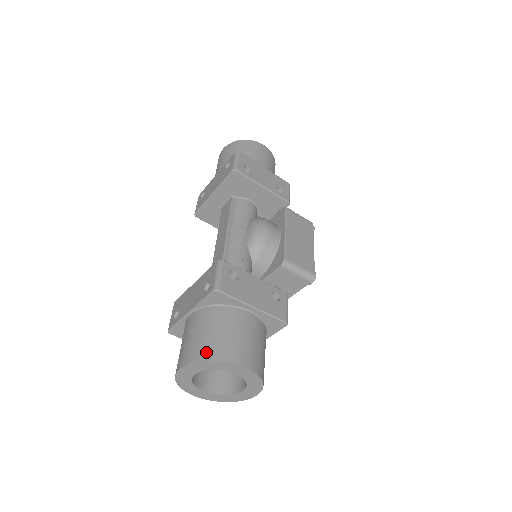
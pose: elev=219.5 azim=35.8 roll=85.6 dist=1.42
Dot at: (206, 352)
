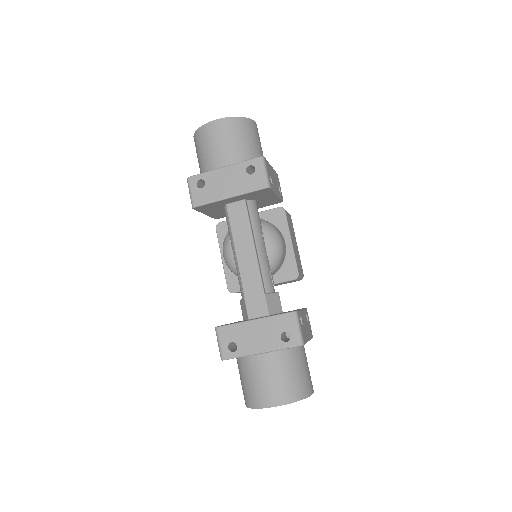
Dot at: (296, 394)
